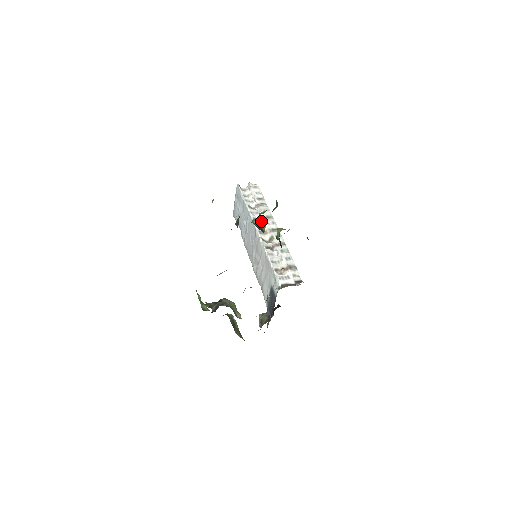
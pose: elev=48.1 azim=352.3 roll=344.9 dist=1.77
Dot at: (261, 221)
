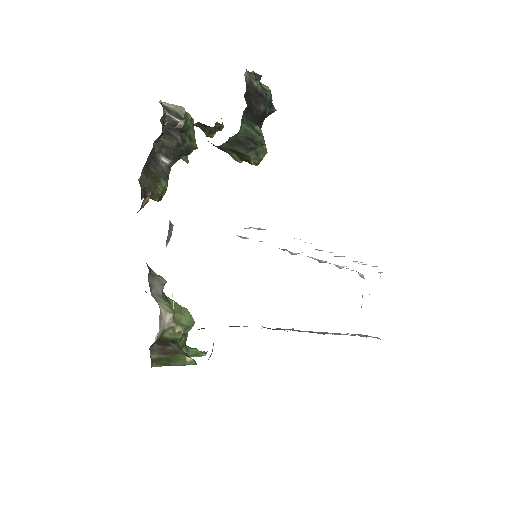
Dot at: occluded
